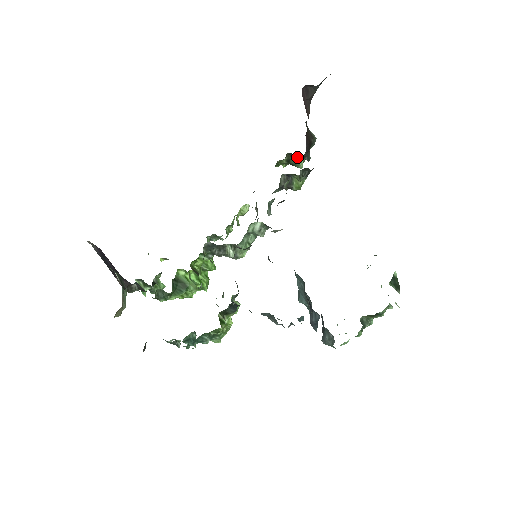
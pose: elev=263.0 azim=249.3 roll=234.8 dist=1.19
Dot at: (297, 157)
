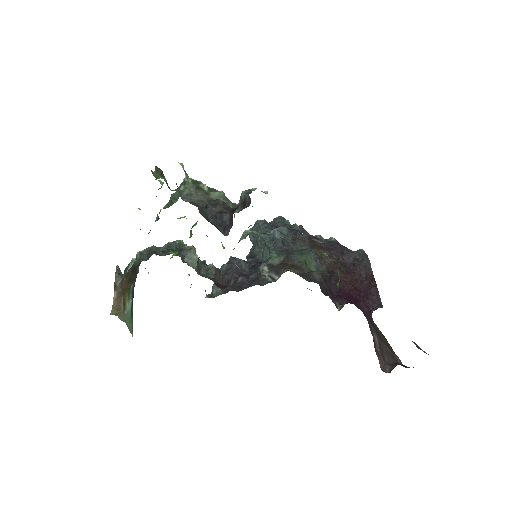
Dot at: occluded
